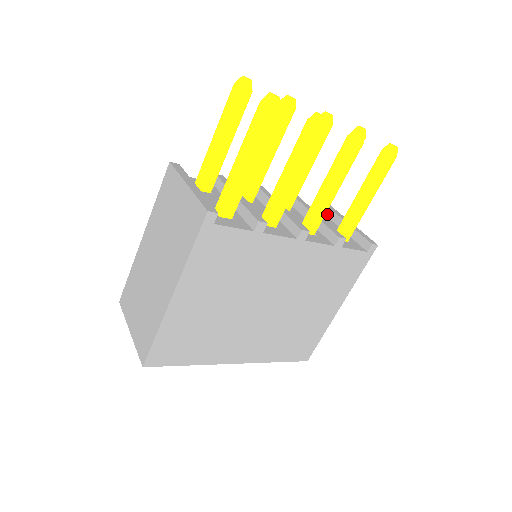
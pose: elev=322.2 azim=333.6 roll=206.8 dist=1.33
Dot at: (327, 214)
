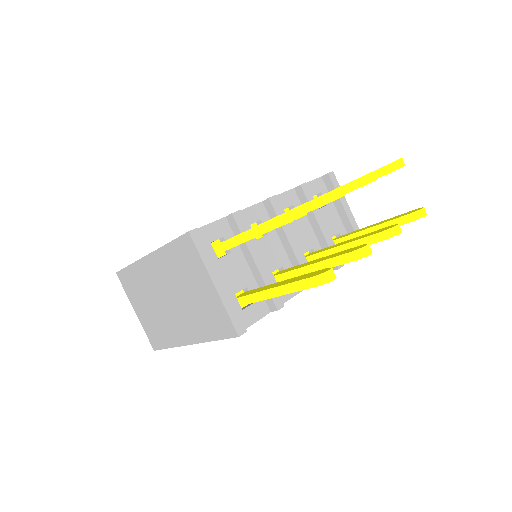
Dot at: occluded
